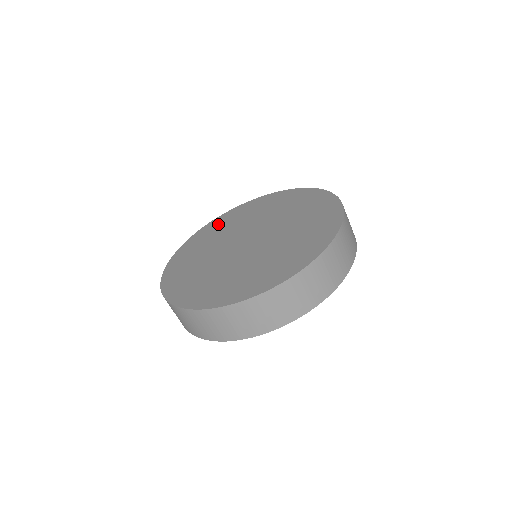
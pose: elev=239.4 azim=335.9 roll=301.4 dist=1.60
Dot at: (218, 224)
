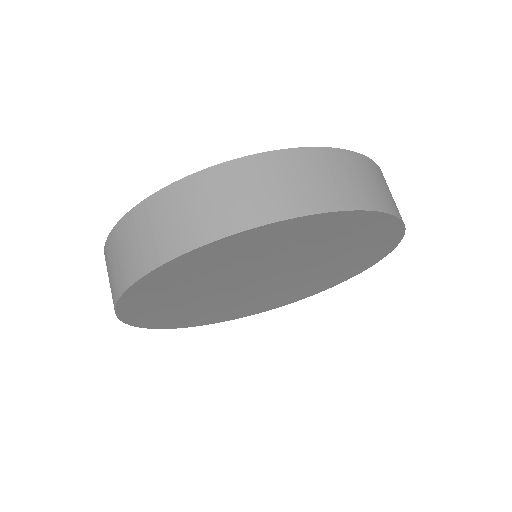
Dot at: occluded
